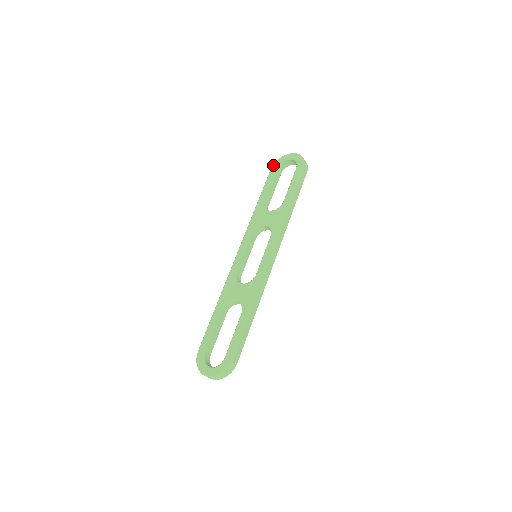
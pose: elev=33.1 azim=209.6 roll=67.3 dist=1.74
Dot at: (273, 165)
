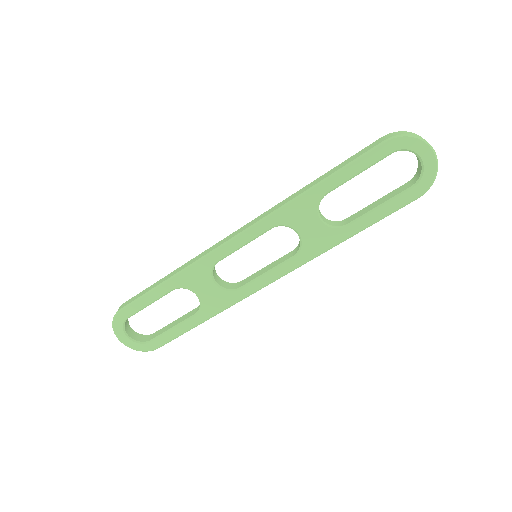
Dot at: (393, 140)
